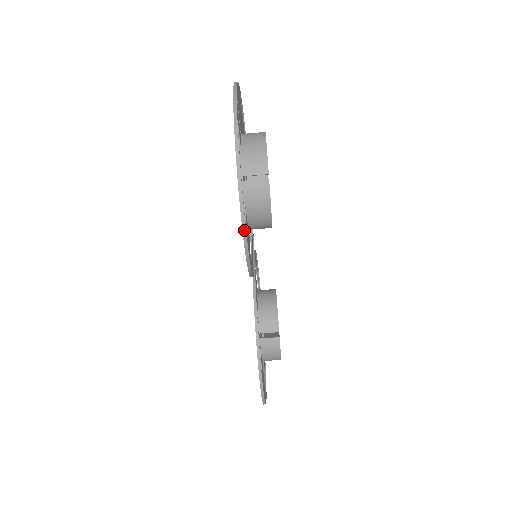
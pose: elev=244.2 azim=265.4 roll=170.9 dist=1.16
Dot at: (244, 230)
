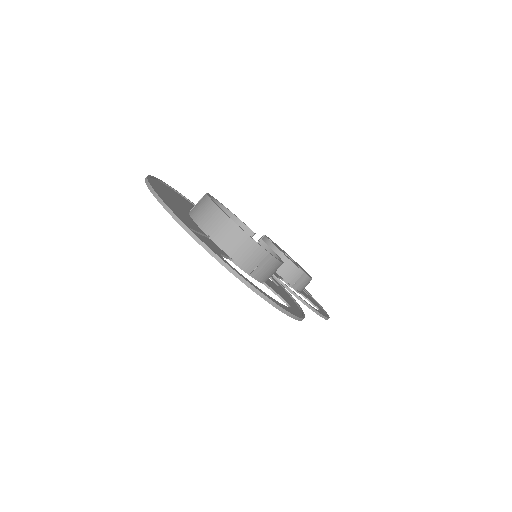
Dot at: (301, 320)
